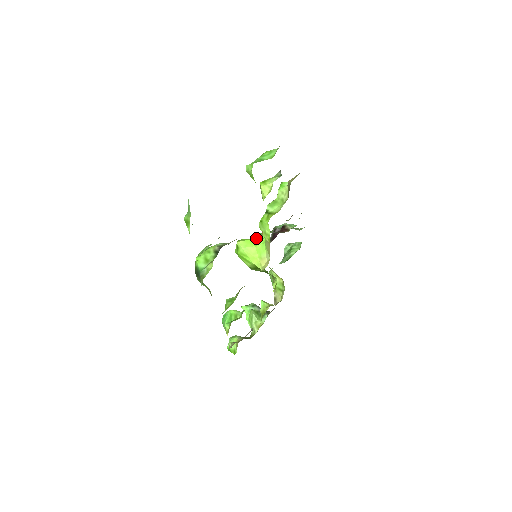
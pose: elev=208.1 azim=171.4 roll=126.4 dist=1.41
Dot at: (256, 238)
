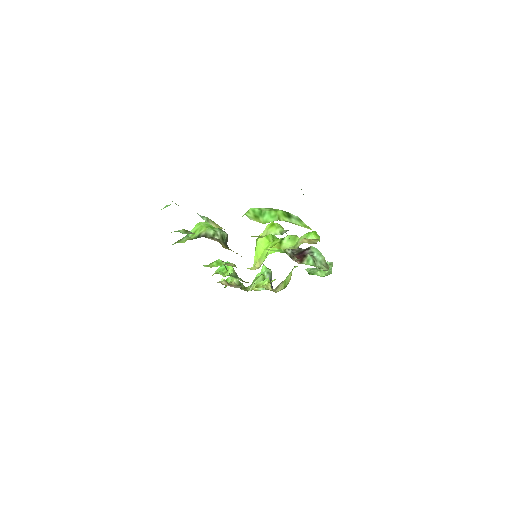
Dot at: occluded
